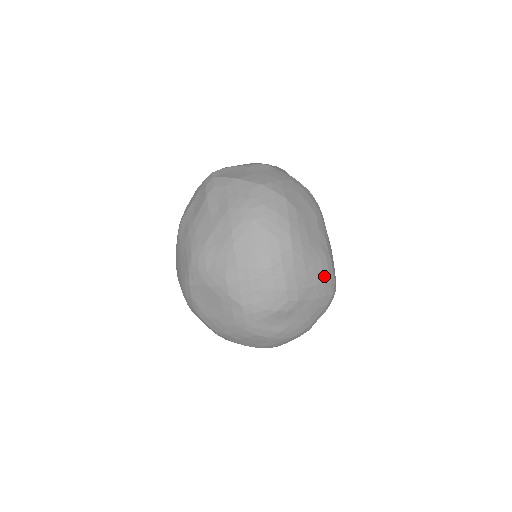
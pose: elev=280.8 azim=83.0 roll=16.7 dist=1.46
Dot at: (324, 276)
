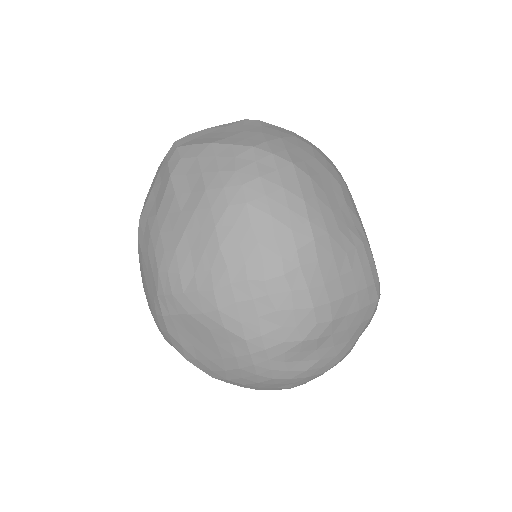
Dot at: (365, 276)
